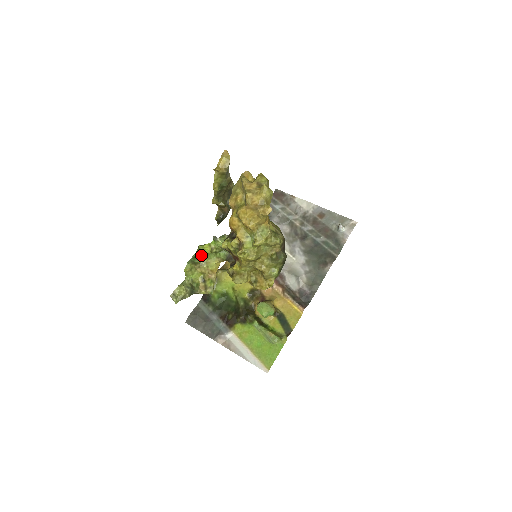
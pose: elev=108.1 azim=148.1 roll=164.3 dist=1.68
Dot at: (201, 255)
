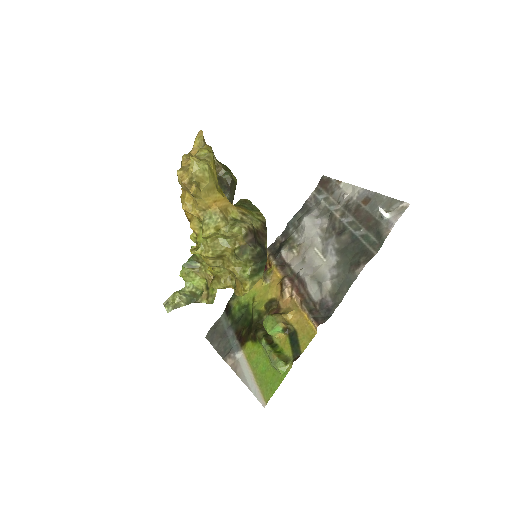
Dot at: (198, 257)
